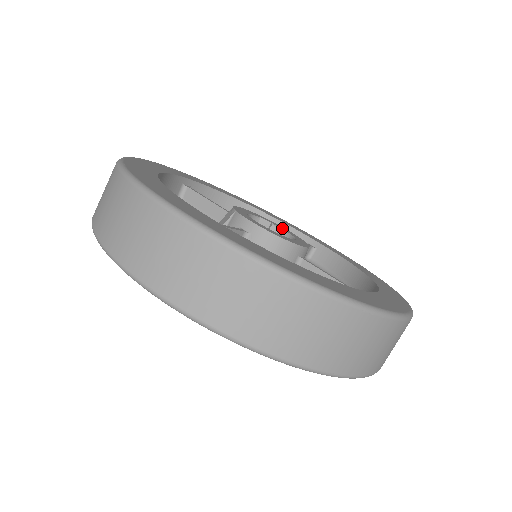
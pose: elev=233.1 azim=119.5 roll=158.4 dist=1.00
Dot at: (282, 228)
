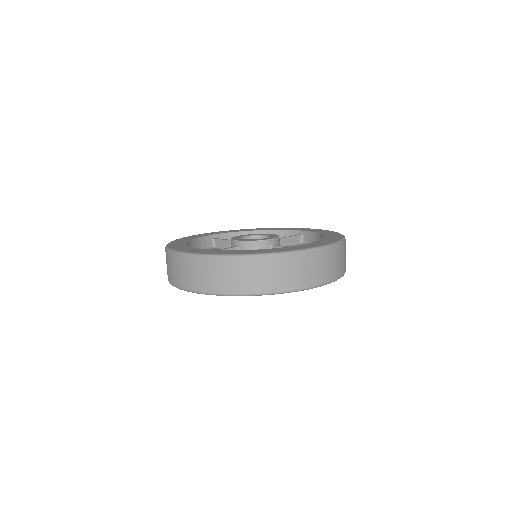
Dot at: (266, 235)
